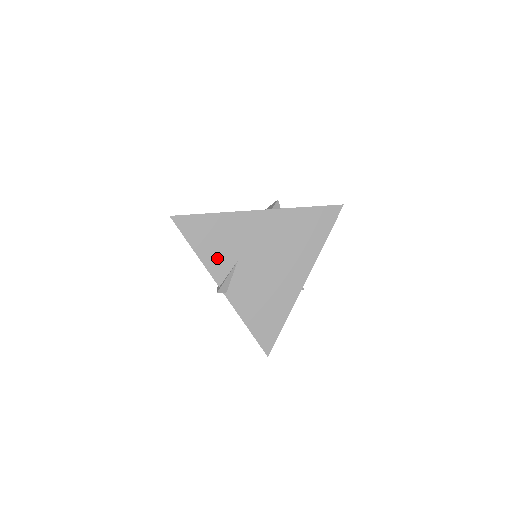
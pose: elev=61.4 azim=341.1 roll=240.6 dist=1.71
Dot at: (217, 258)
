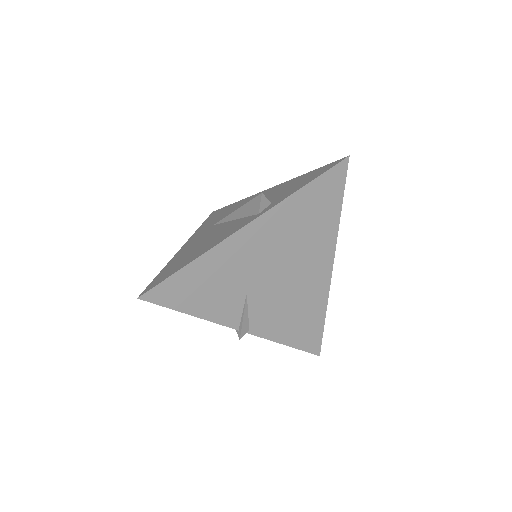
Dot at: (221, 305)
